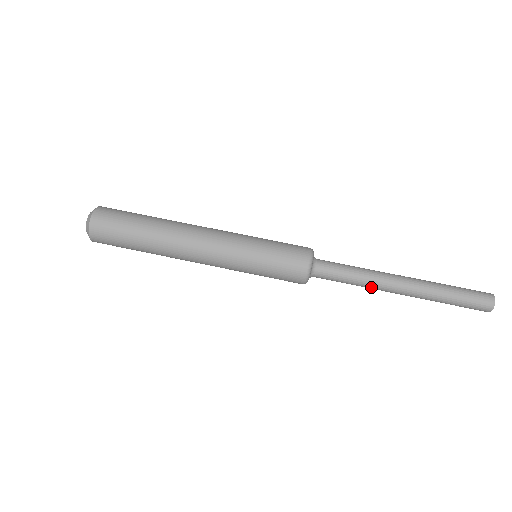
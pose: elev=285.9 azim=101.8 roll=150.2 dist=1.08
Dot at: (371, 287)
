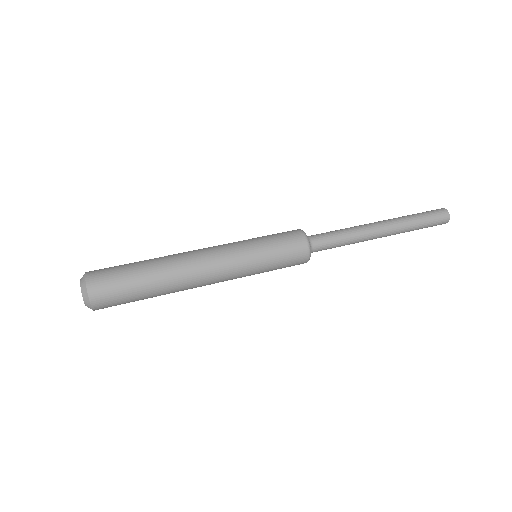
Dot at: (360, 240)
